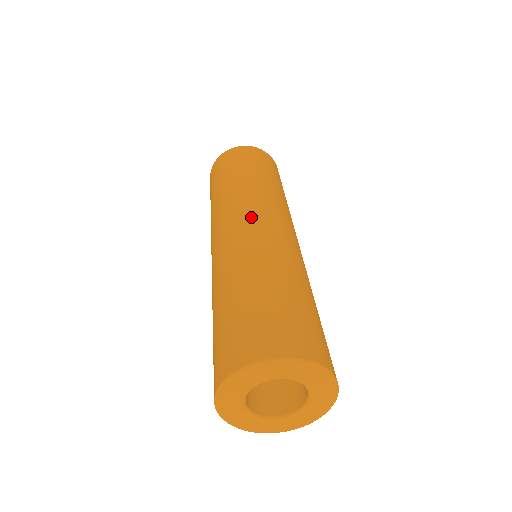
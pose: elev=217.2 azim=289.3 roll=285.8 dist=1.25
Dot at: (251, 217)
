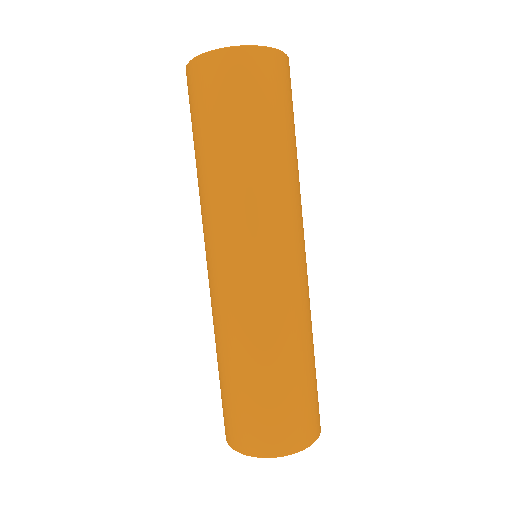
Dot at: (267, 256)
